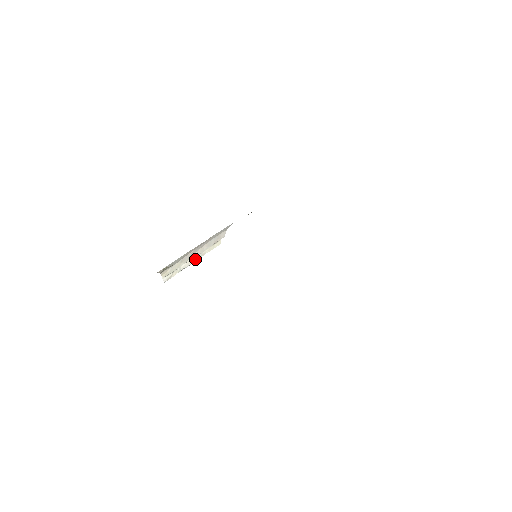
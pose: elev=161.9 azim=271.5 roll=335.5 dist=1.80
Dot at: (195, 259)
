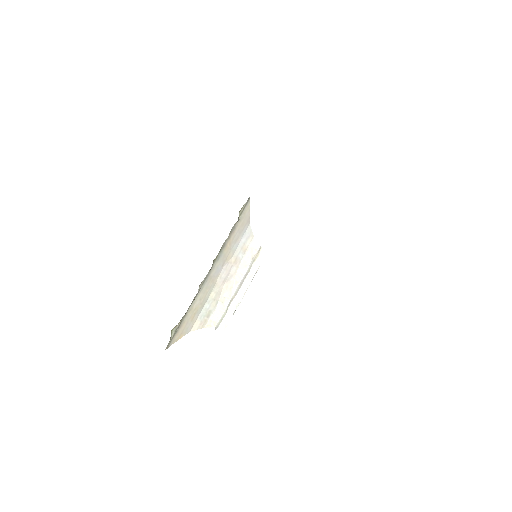
Dot at: (245, 287)
